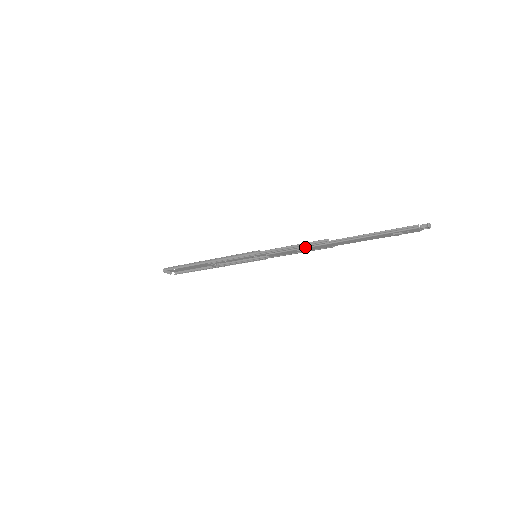
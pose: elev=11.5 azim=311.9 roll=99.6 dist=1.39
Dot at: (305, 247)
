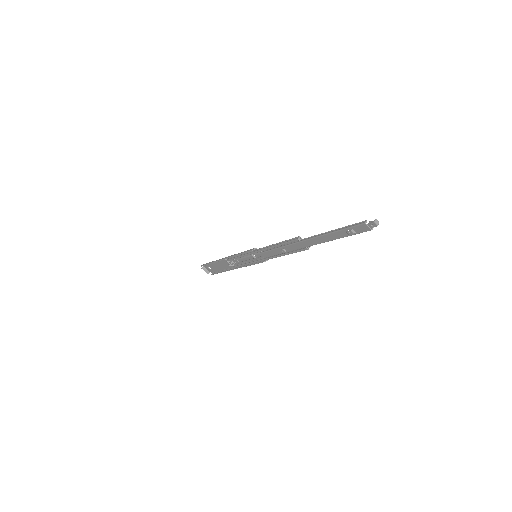
Dot at: (284, 245)
